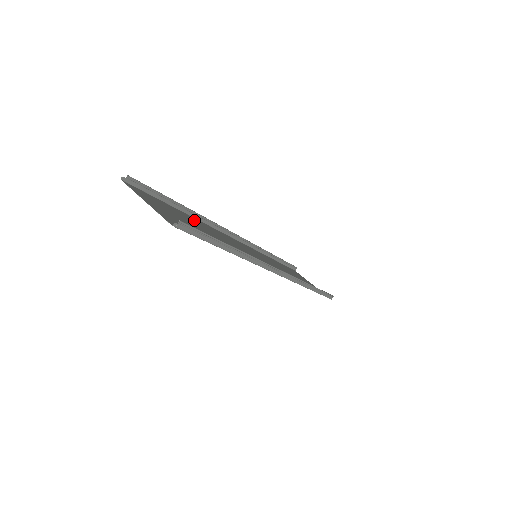
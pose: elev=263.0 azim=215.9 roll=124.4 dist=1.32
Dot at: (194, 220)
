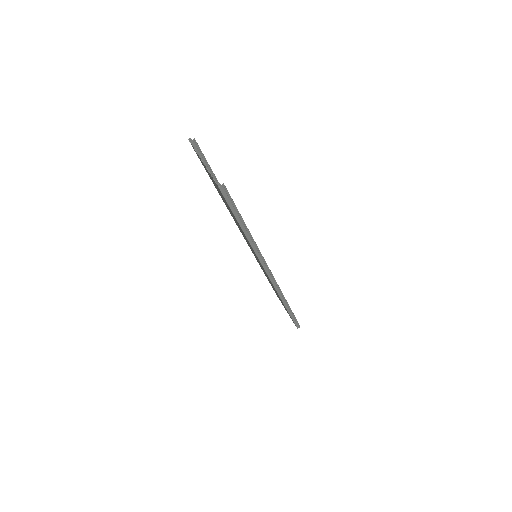
Dot at: occluded
